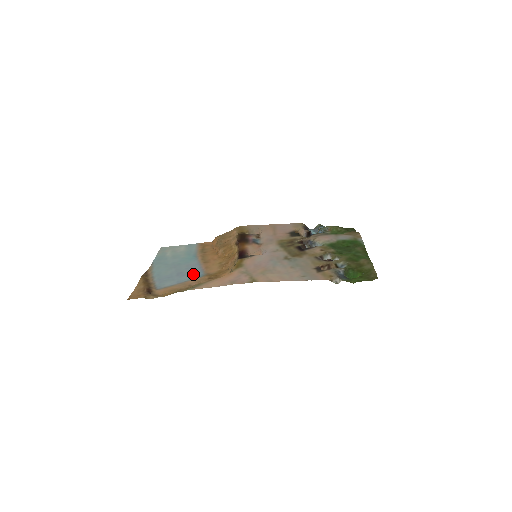
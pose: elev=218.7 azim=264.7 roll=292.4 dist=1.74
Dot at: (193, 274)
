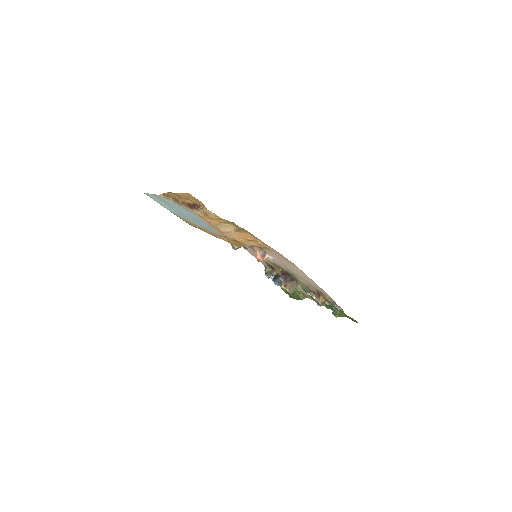
Dot at: (209, 229)
